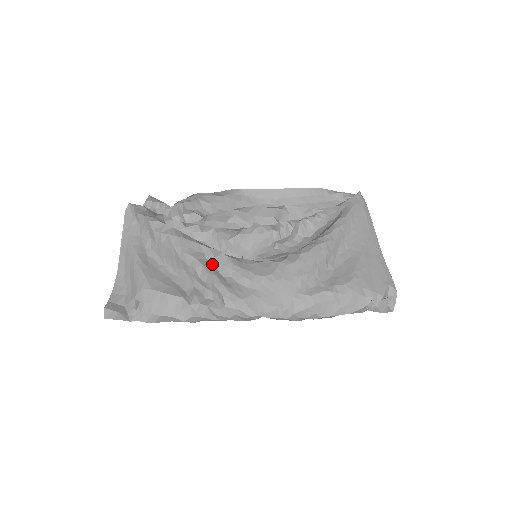
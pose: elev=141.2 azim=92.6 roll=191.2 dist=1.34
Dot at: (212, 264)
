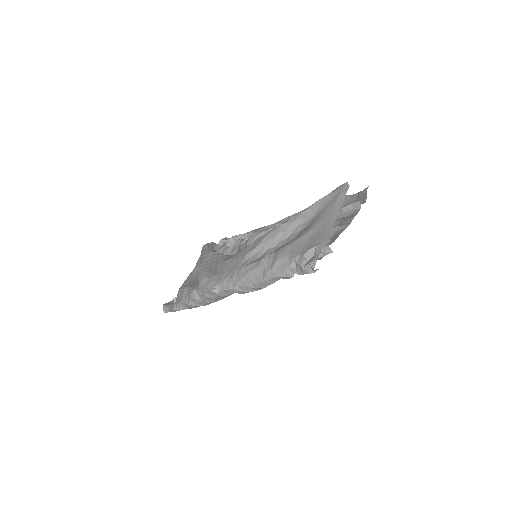
Dot at: (211, 262)
